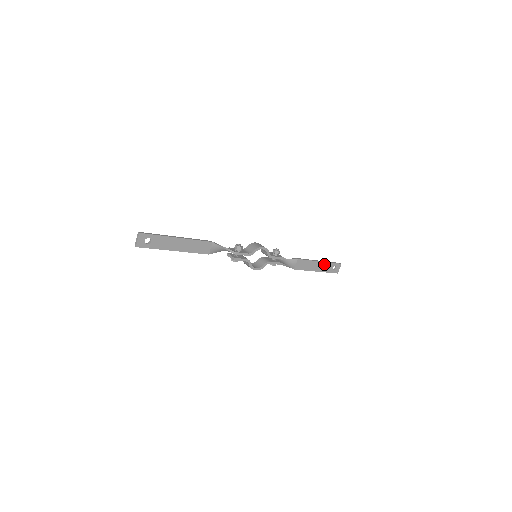
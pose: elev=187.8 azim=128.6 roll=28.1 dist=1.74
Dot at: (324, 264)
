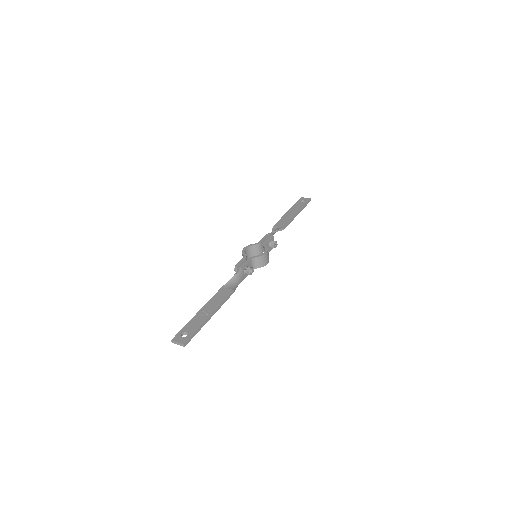
Dot at: (299, 211)
